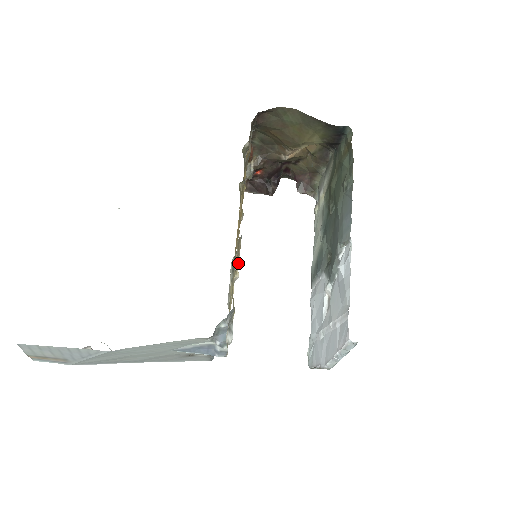
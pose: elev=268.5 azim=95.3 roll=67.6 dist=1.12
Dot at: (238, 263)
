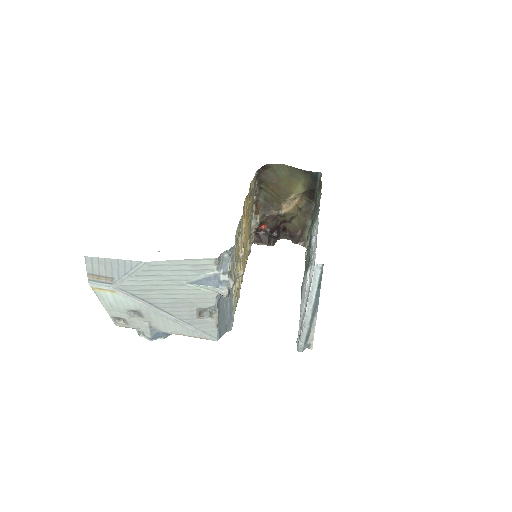
Dot at: (242, 252)
